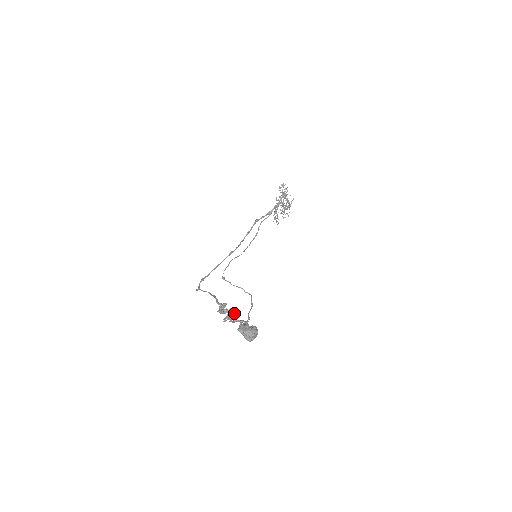
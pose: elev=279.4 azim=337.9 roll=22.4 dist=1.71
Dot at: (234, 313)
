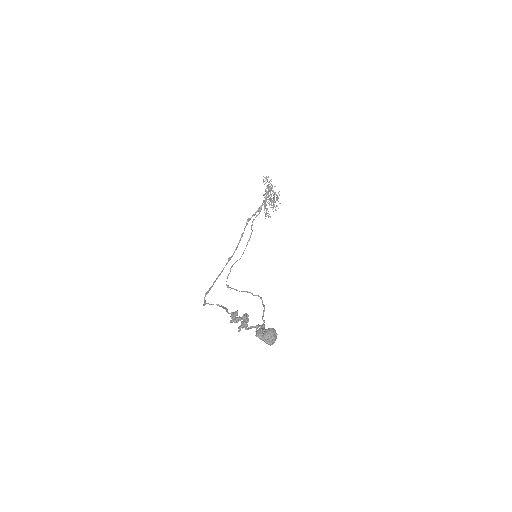
Dot at: occluded
